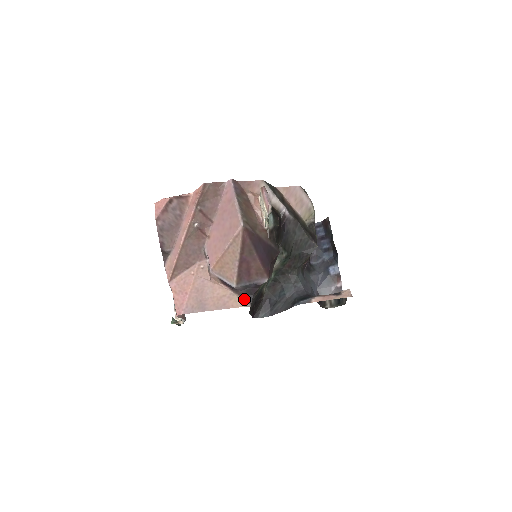
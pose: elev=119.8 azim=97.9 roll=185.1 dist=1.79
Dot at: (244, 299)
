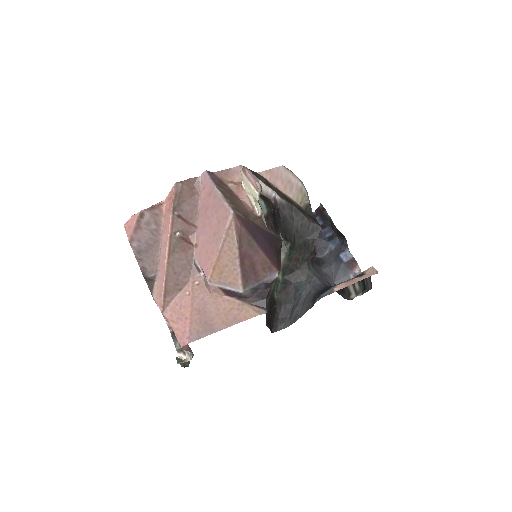
Dot at: (256, 306)
